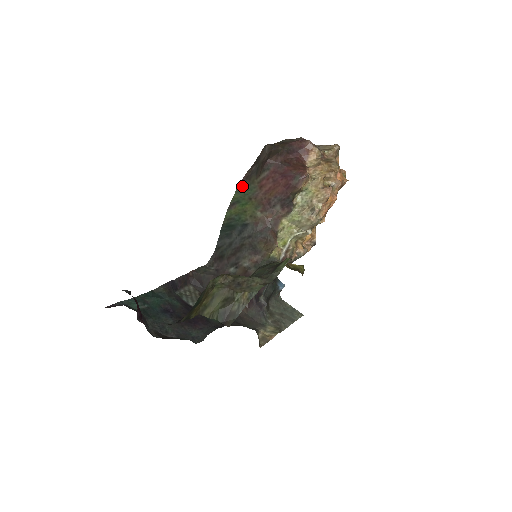
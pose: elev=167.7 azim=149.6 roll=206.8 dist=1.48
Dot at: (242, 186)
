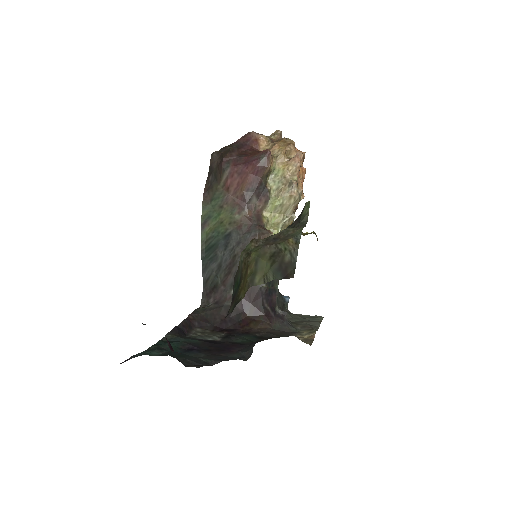
Dot at: (206, 200)
